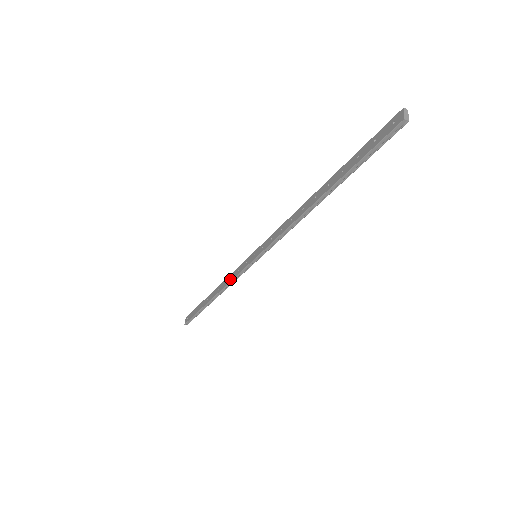
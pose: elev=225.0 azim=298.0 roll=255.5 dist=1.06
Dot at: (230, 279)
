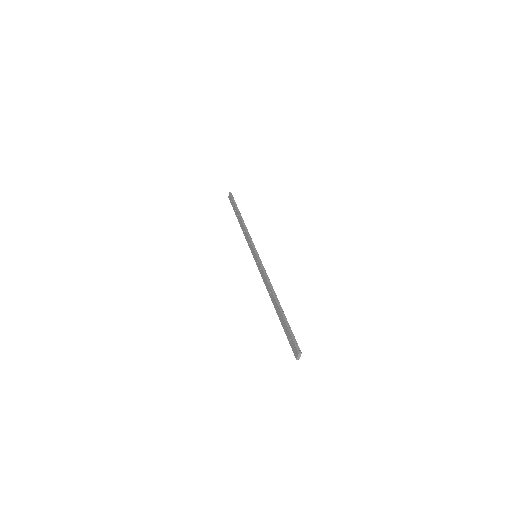
Dot at: (246, 238)
